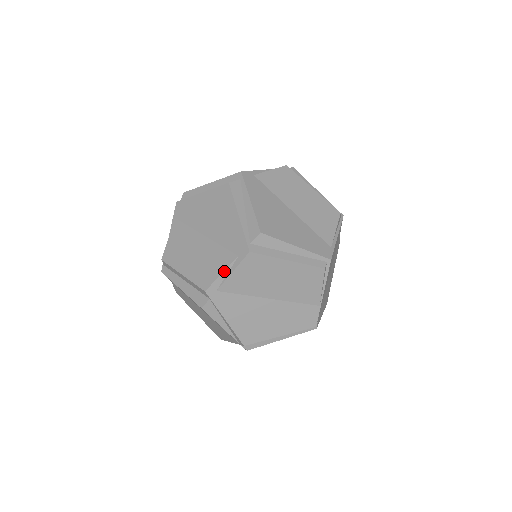
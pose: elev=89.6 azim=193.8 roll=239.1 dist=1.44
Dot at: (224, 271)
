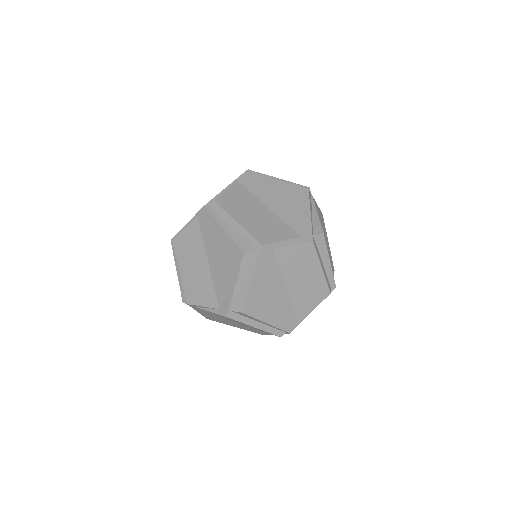
Dot at: (205, 307)
